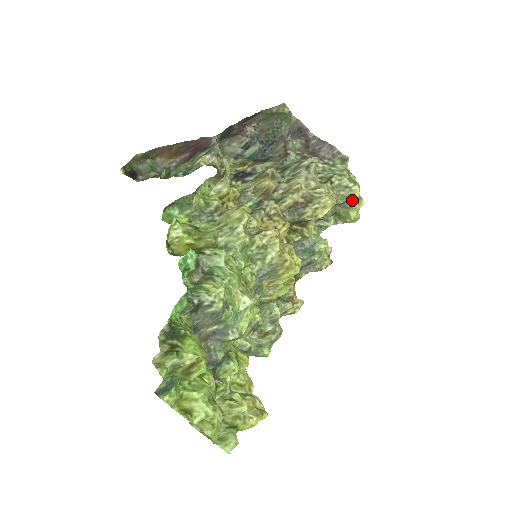
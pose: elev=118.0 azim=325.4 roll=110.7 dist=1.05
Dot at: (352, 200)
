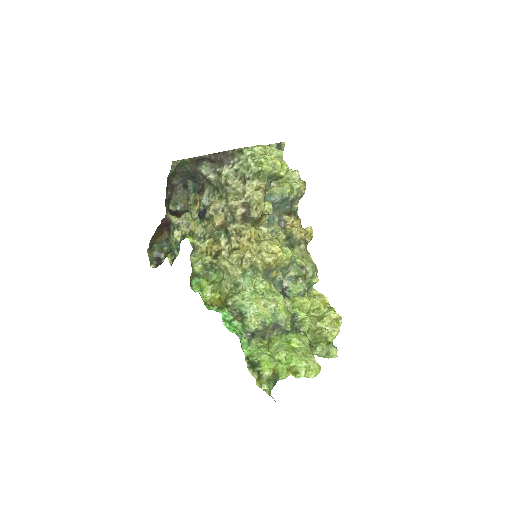
Dot at: (271, 174)
